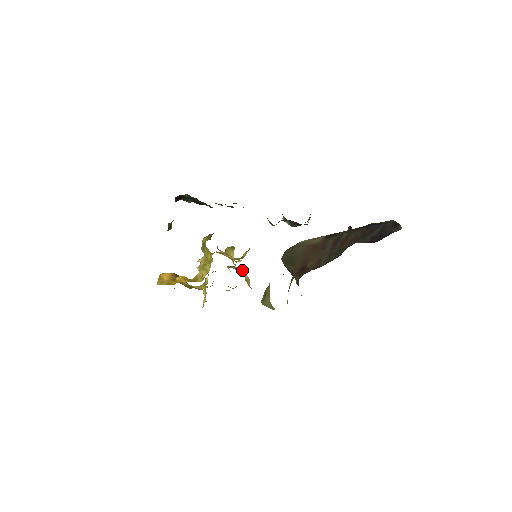
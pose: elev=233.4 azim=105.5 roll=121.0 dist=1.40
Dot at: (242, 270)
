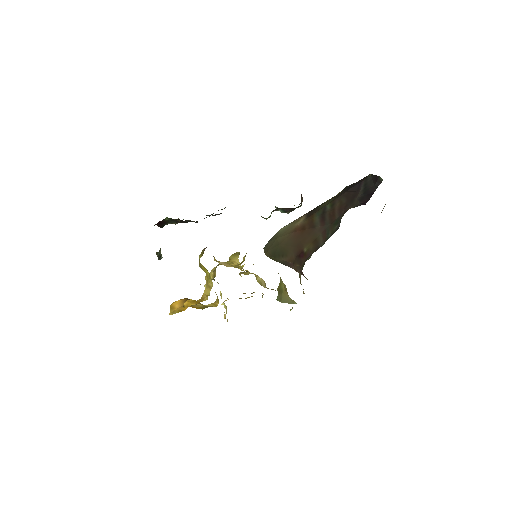
Dot at: (253, 273)
